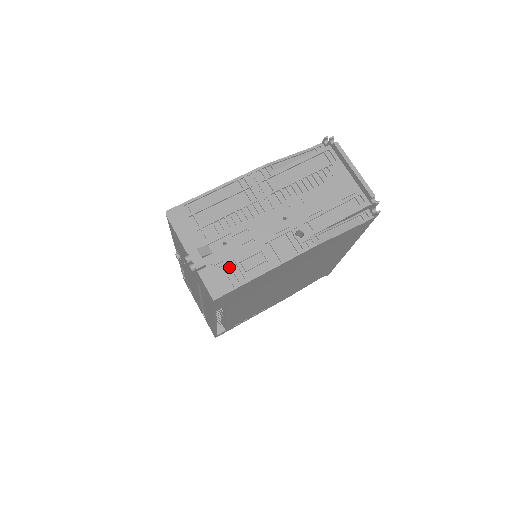
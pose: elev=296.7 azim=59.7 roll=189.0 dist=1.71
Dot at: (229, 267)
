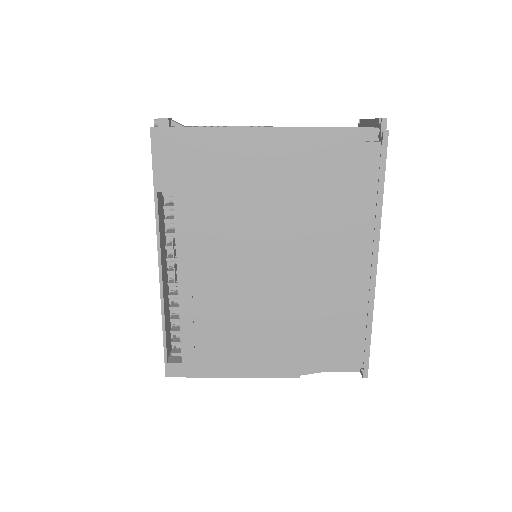
Dot at: occluded
